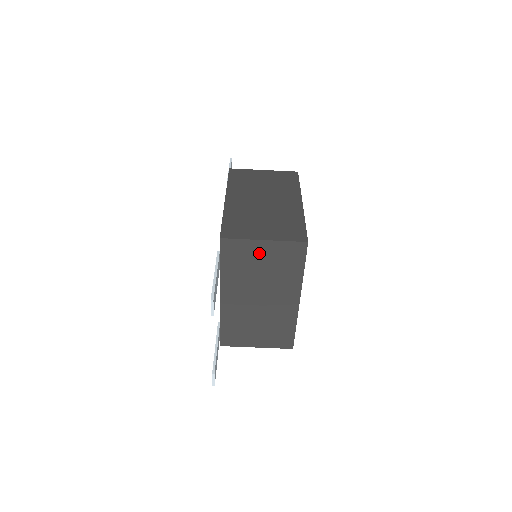
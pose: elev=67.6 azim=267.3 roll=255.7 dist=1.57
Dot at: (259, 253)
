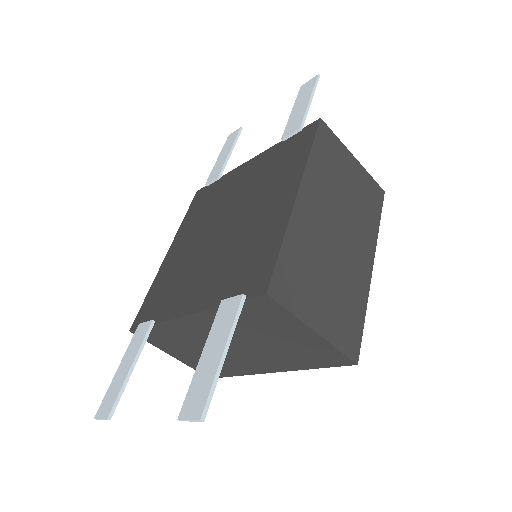
Dot at: (291, 332)
